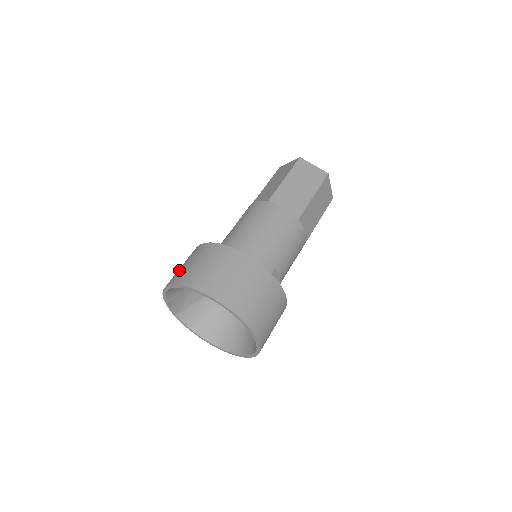
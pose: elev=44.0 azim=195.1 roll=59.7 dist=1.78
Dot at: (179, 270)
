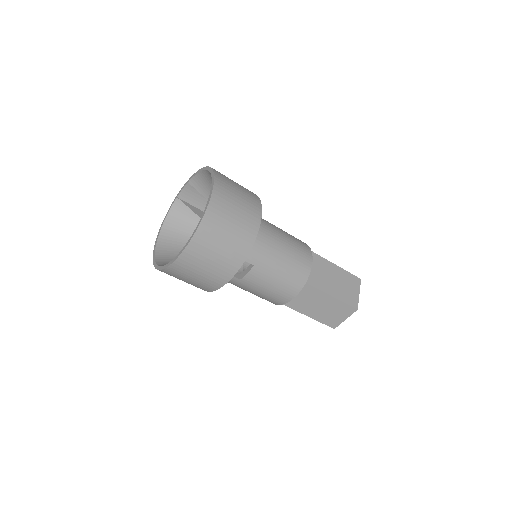
Dot at: occluded
